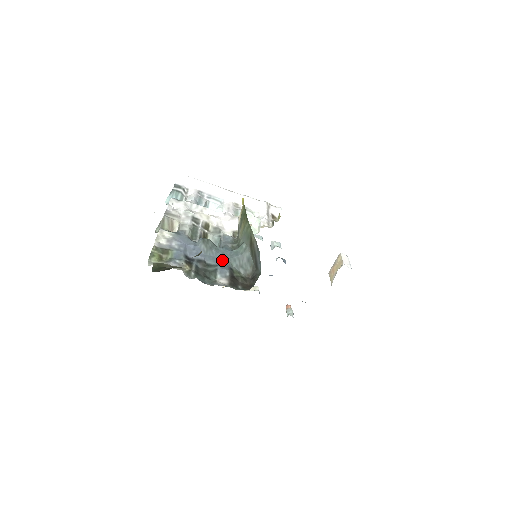
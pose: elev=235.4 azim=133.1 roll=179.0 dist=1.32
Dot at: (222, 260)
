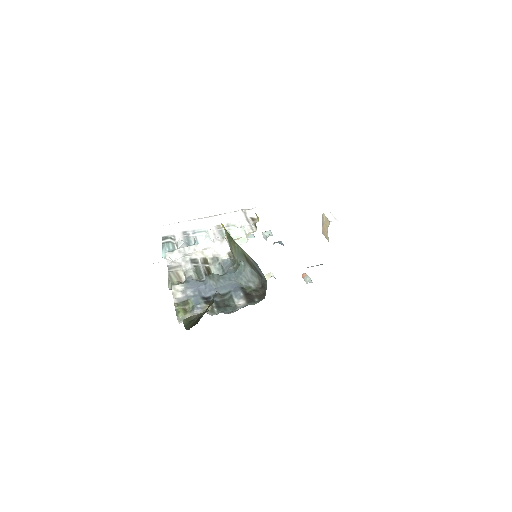
Dot at: (232, 284)
